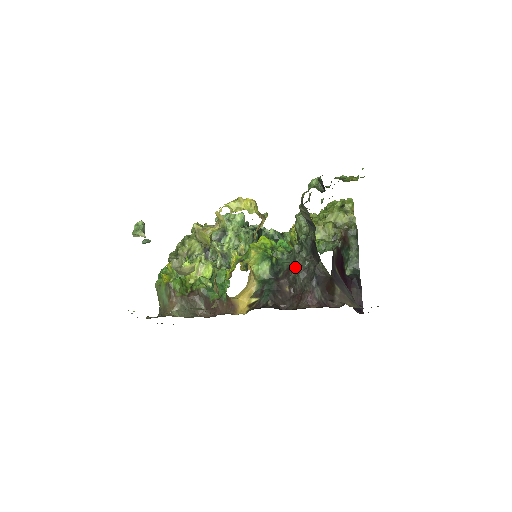
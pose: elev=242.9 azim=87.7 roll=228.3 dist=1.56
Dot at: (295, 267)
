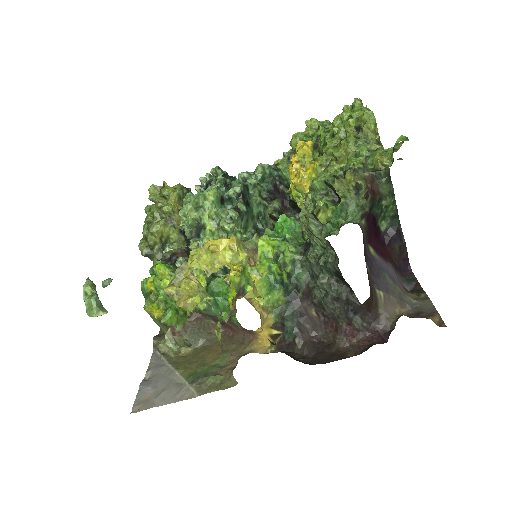
Dot at: (318, 289)
